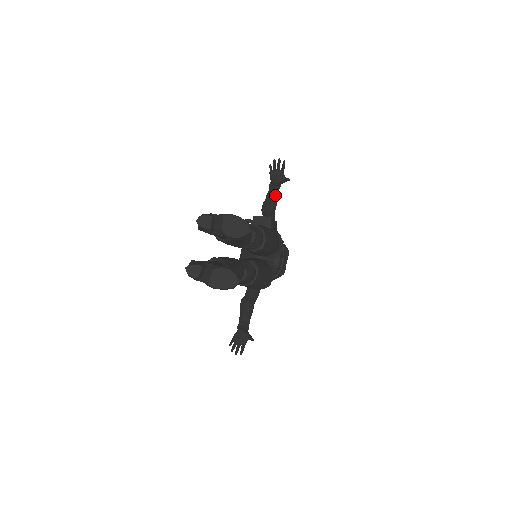
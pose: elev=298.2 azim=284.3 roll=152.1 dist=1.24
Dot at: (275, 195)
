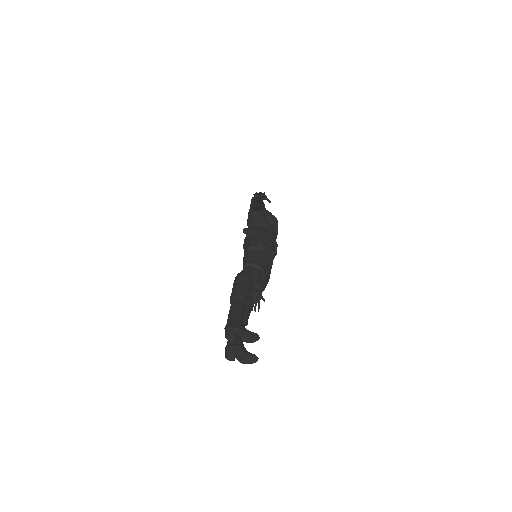
Dot at: (260, 201)
